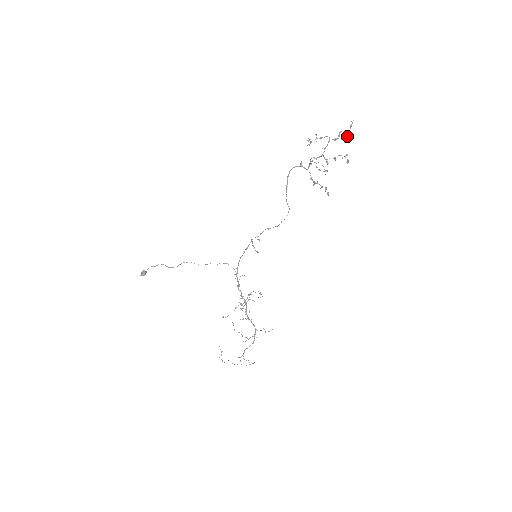
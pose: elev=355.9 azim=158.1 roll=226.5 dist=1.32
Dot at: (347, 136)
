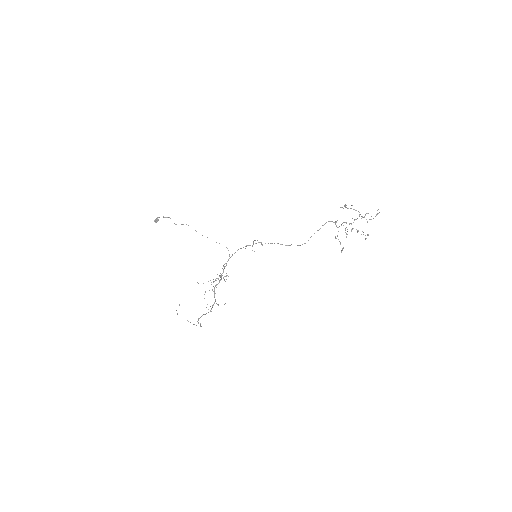
Dot at: (371, 219)
